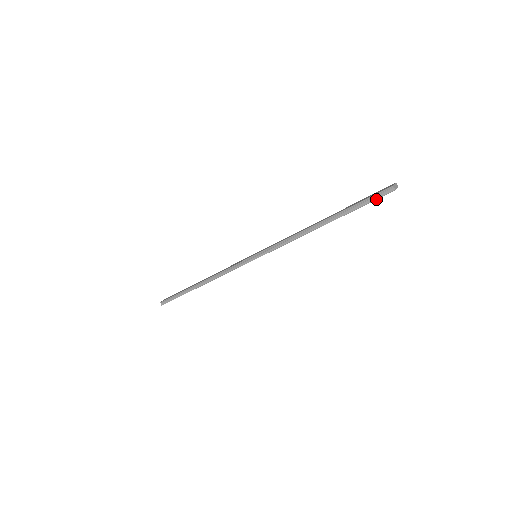
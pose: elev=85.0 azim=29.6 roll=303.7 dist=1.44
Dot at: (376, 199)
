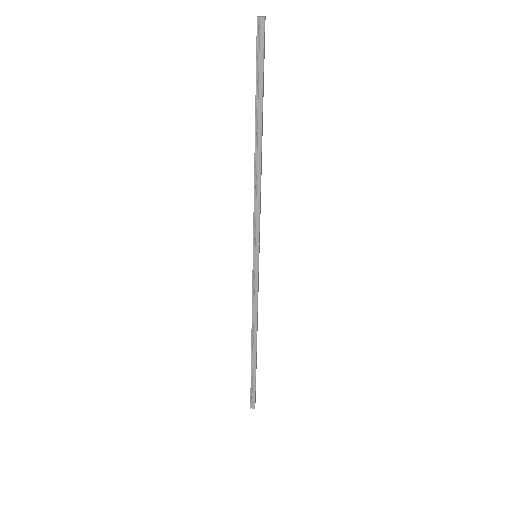
Dot at: (263, 51)
